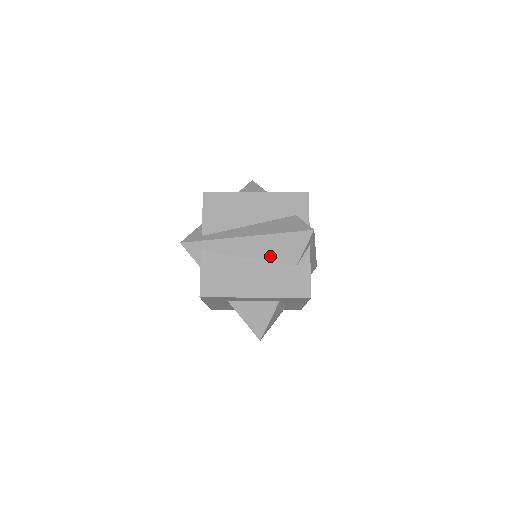
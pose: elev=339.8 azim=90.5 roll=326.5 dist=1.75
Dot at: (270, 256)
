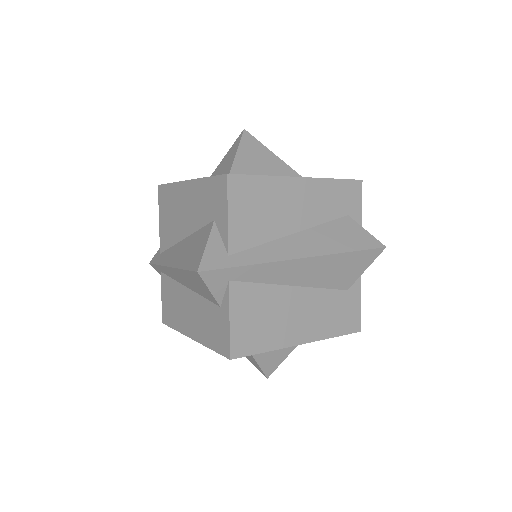
Dot at: (322, 281)
